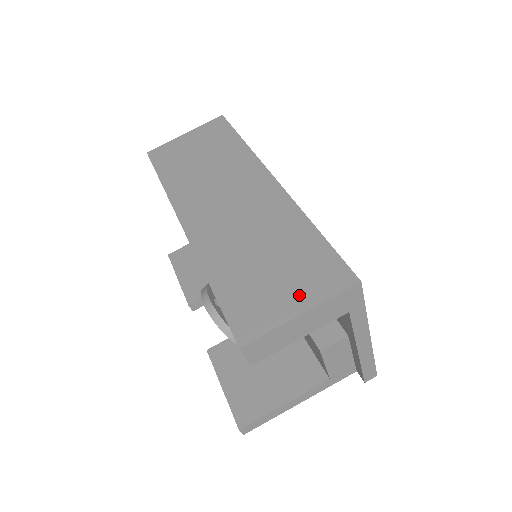
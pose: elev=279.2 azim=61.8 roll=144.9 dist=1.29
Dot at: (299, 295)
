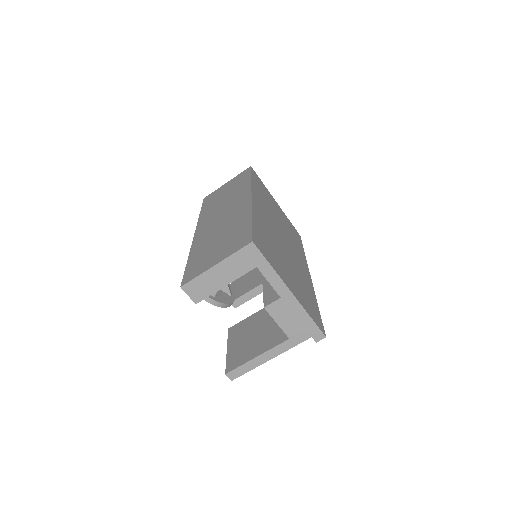
Dot at: (221, 255)
